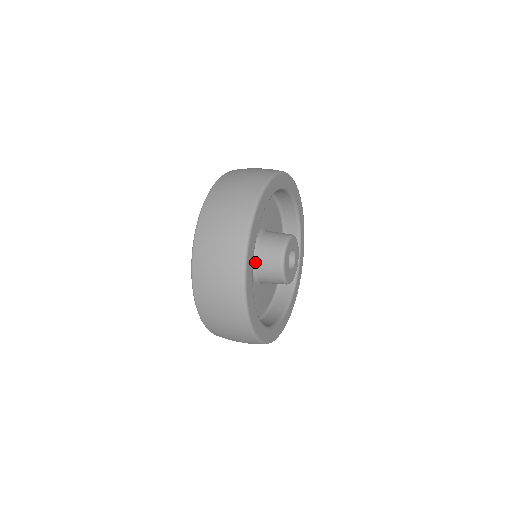
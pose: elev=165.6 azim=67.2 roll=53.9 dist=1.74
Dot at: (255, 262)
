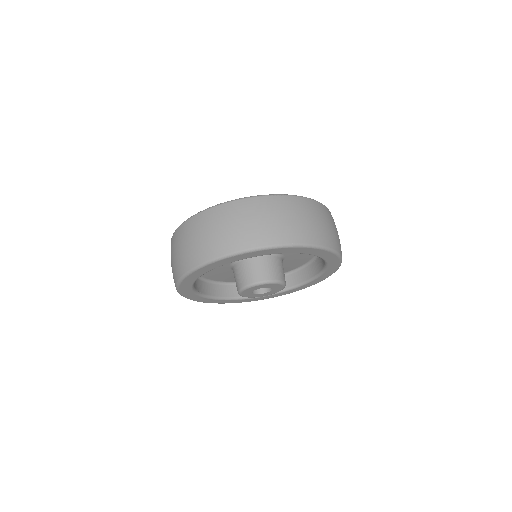
Dot at: occluded
